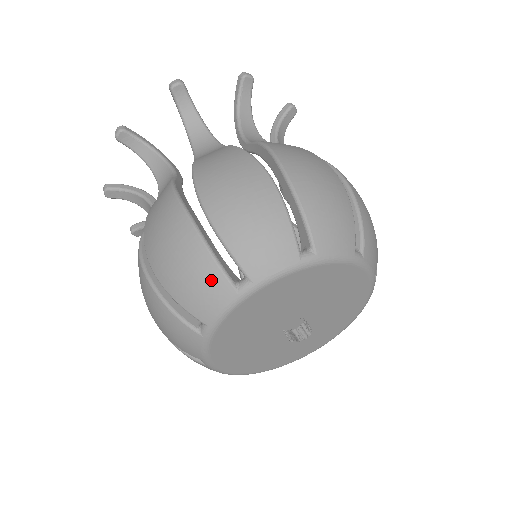
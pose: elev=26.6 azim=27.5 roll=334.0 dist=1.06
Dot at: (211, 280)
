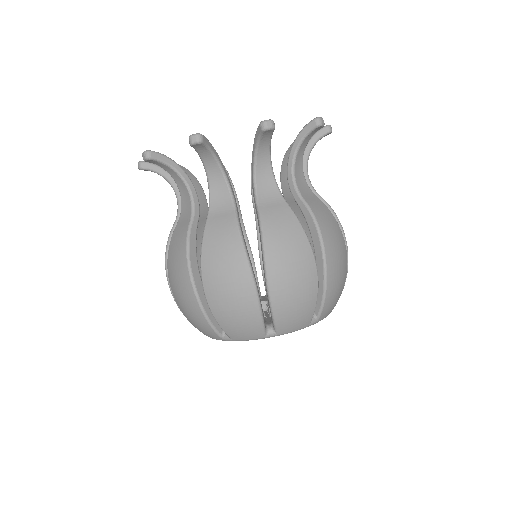
Dot at: (253, 327)
